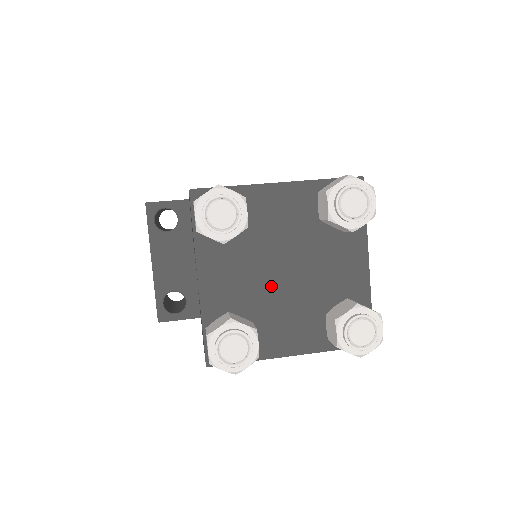
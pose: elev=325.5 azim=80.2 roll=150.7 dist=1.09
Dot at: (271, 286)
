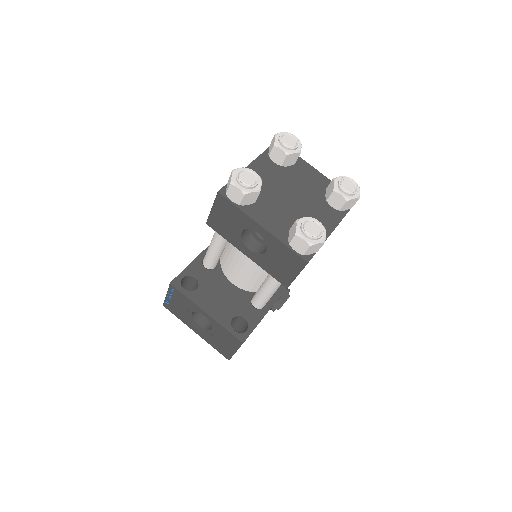
Dot at: (293, 207)
